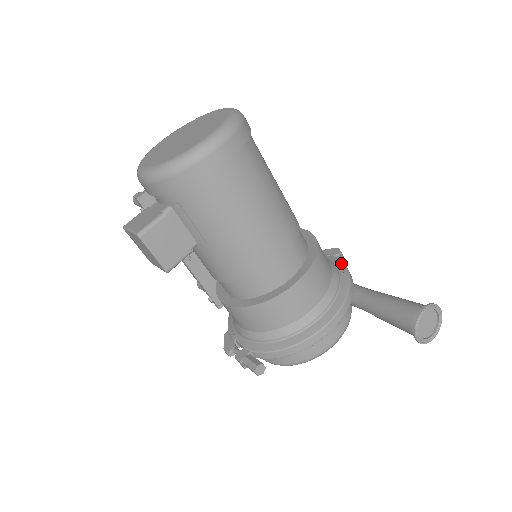
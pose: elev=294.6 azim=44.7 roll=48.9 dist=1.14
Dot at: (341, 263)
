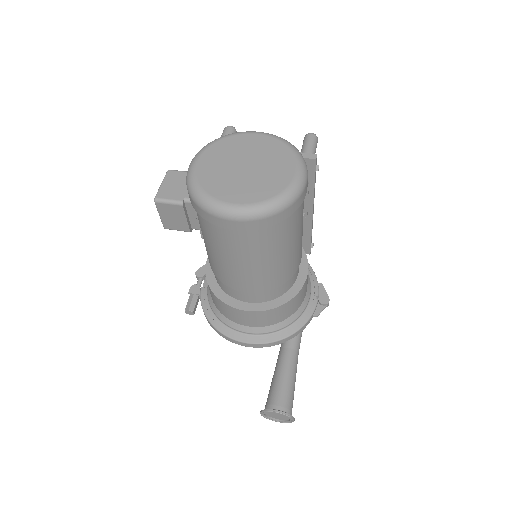
Dot at: (309, 315)
